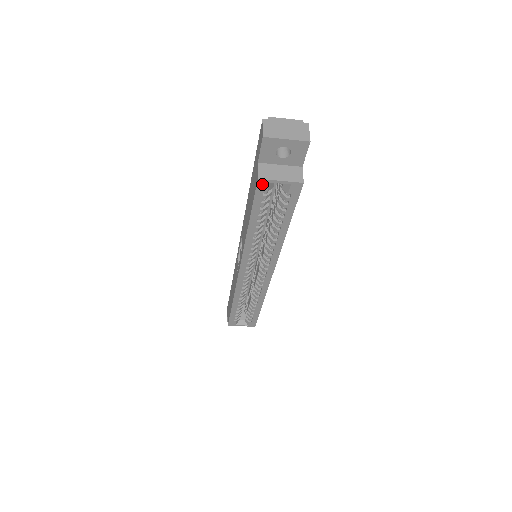
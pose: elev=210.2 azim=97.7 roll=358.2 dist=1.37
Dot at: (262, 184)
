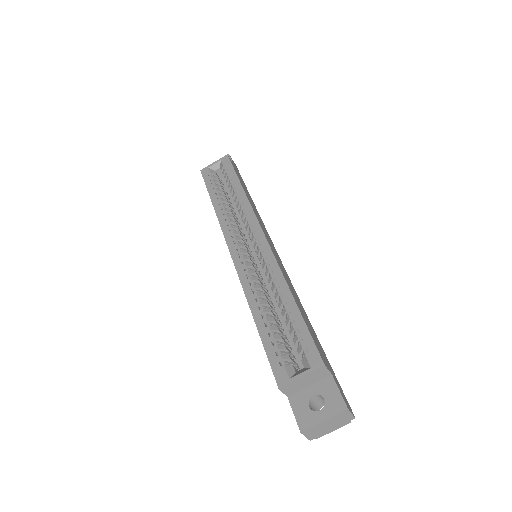
Dot at: (205, 172)
